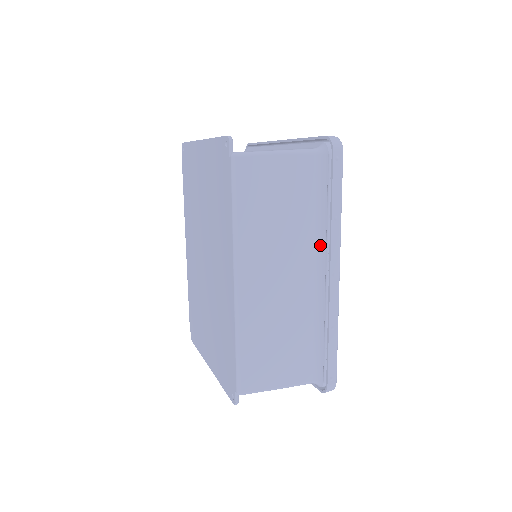
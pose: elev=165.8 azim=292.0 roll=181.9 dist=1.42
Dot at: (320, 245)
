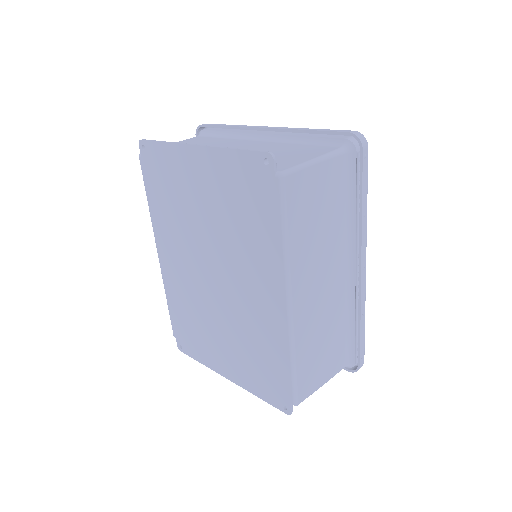
Dot at: (349, 243)
